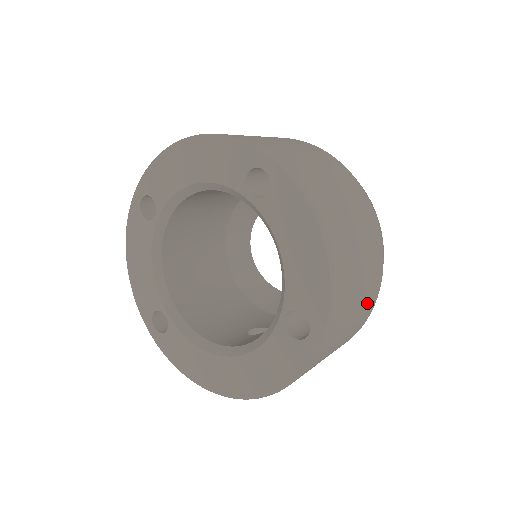
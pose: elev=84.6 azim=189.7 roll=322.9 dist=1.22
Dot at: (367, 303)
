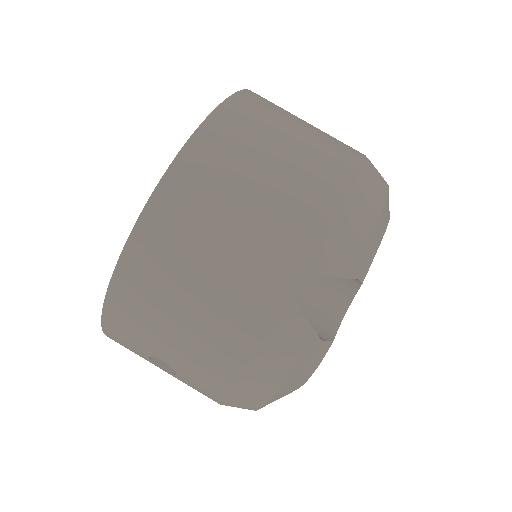
Dot at: (270, 253)
